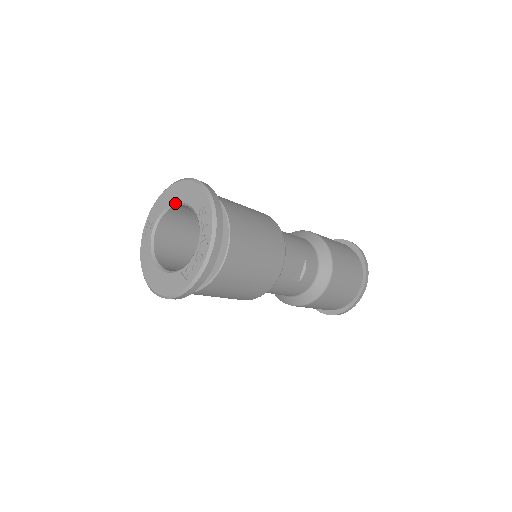
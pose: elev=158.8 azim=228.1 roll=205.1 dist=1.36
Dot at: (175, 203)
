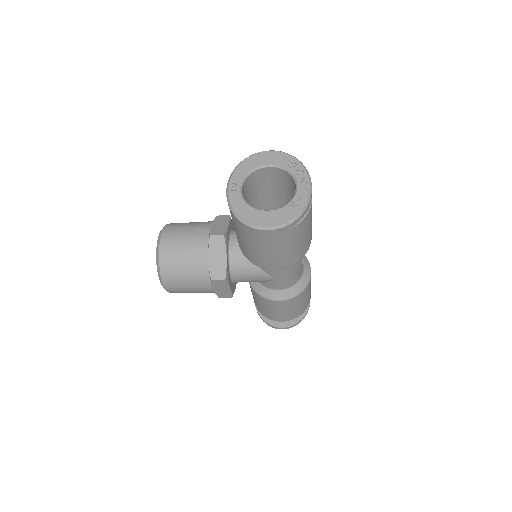
Dot at: (259, 166)
